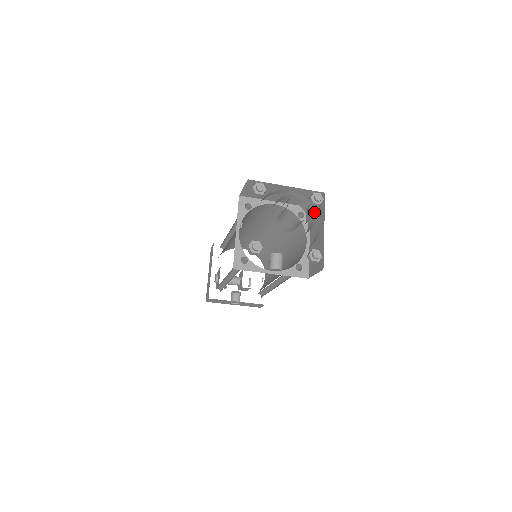
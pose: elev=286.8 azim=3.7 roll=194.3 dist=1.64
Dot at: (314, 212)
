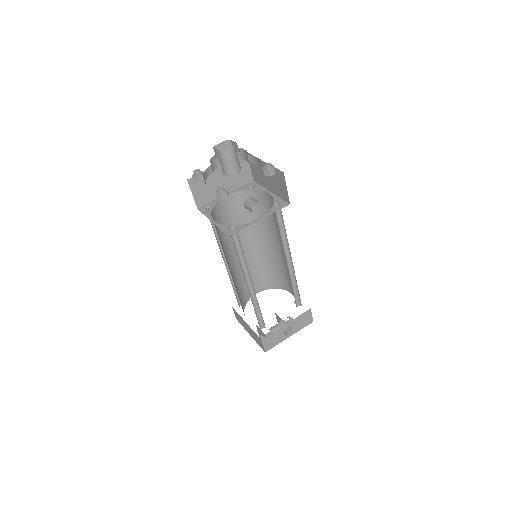
Dot at: occluded
